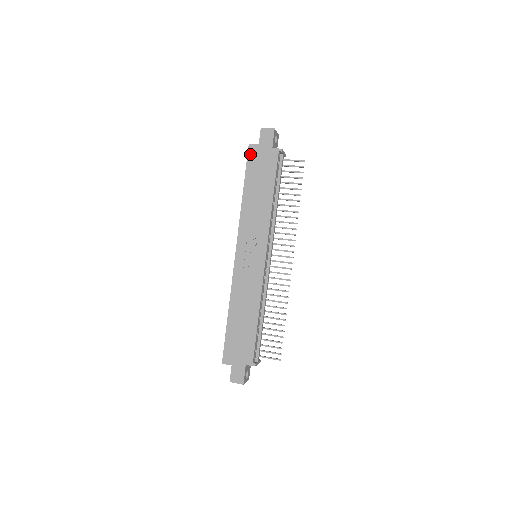
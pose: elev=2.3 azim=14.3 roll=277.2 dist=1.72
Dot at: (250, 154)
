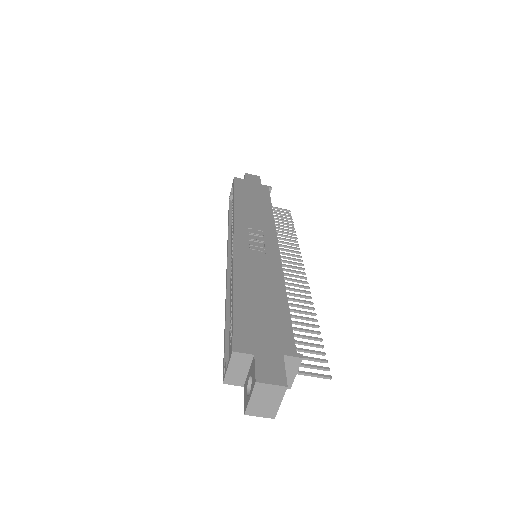
Dot at: (237, 182)
